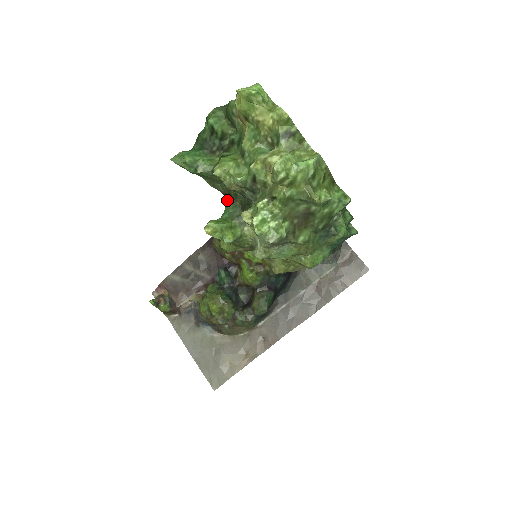
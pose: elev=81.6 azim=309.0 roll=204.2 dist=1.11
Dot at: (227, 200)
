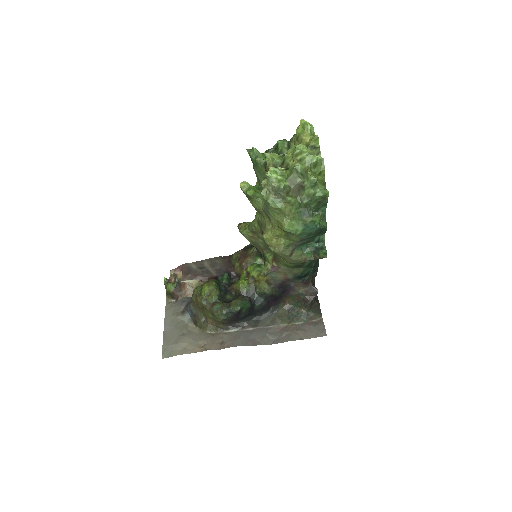
Dot at: occluded
